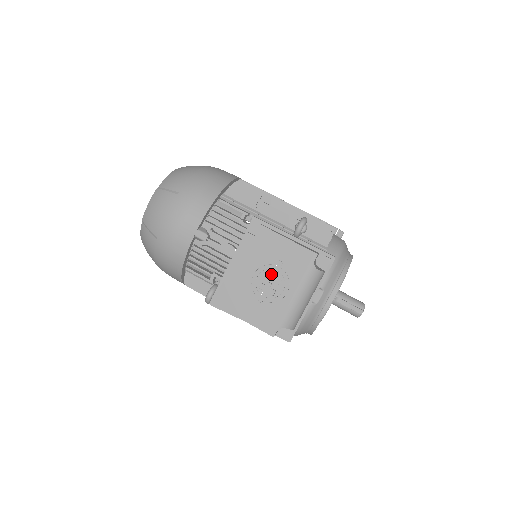
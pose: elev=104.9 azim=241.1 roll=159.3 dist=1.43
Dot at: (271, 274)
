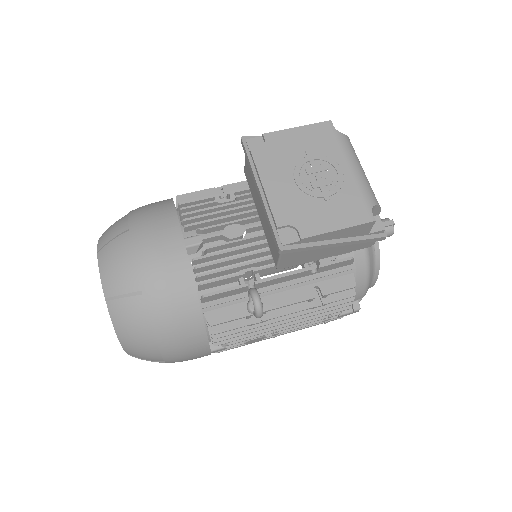
Dot at: (310, 167)
